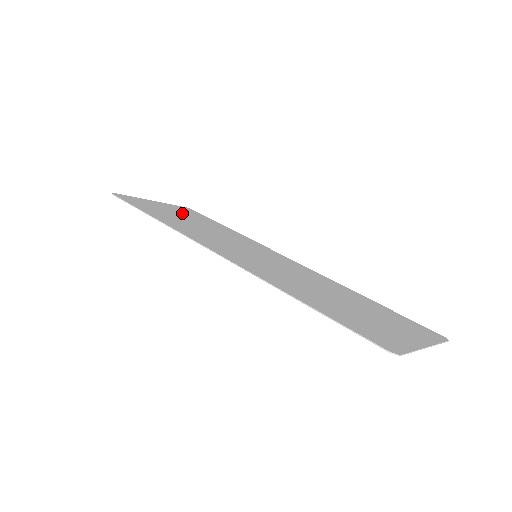
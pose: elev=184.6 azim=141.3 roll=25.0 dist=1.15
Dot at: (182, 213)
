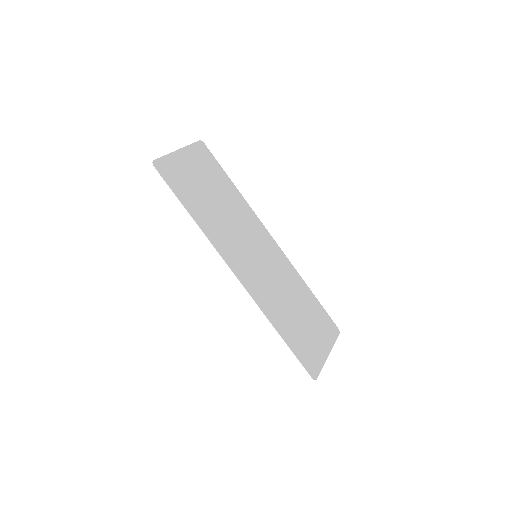
Dot at: (203, 173)
